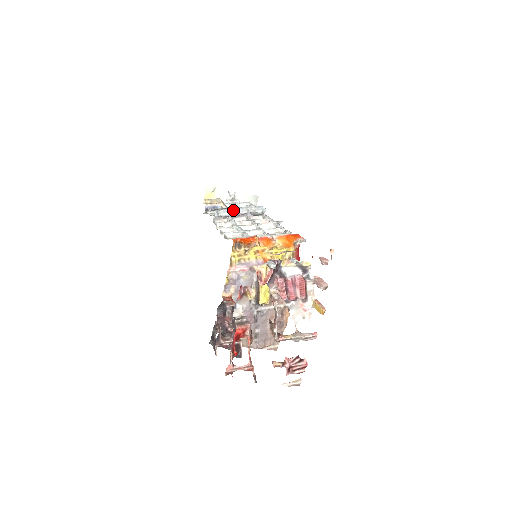
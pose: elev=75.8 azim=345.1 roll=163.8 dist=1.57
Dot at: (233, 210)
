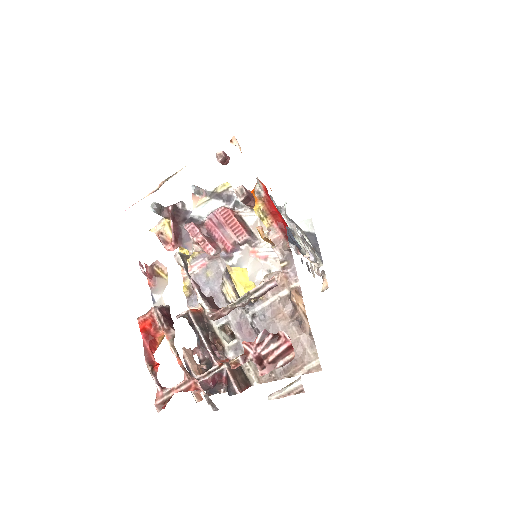
Dot at: occluded
